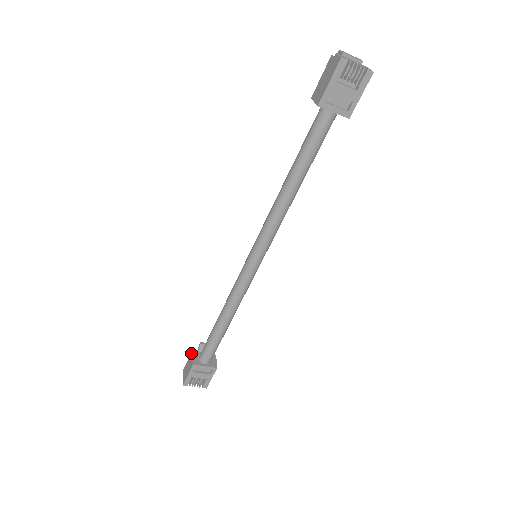
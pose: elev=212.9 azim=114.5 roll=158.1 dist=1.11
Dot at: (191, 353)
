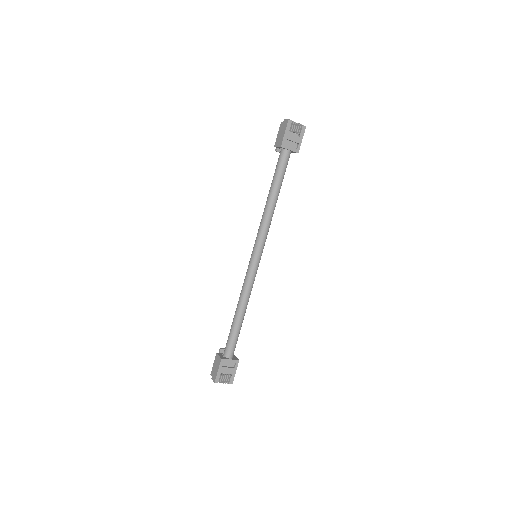
Dot at: (216, 355)
